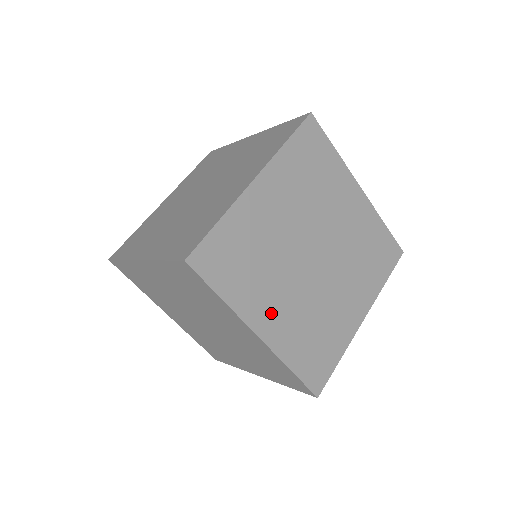
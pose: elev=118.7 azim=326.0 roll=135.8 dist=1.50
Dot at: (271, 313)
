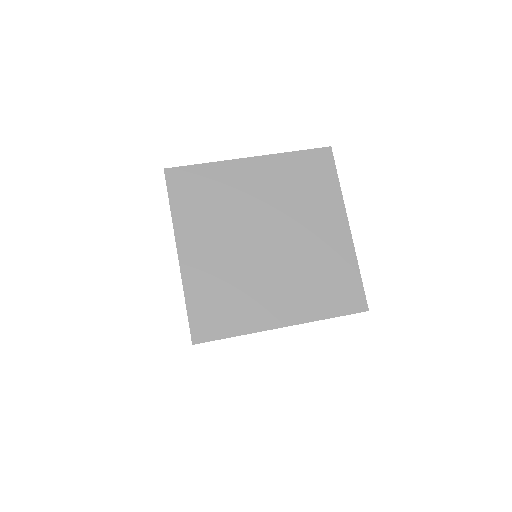
Dot at: (276, 306)
